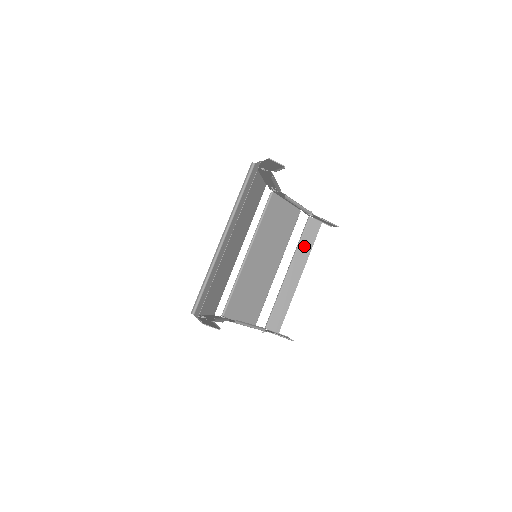
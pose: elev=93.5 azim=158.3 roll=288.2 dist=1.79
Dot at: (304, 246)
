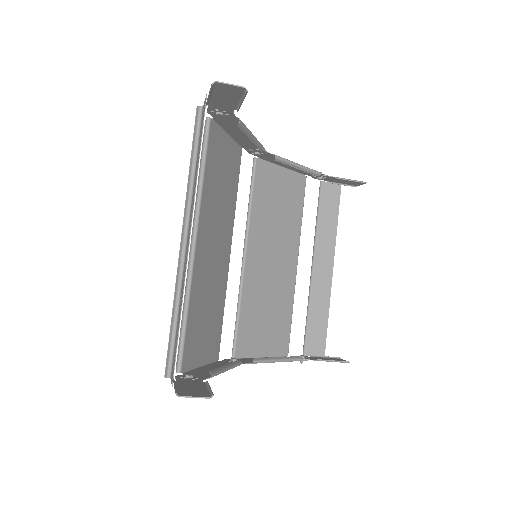
Dot at: (325, 224)
